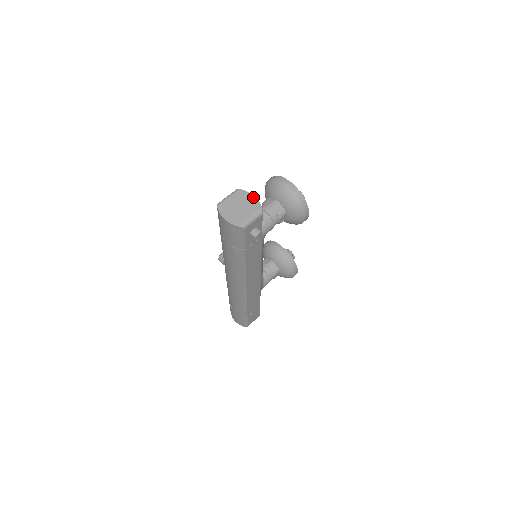
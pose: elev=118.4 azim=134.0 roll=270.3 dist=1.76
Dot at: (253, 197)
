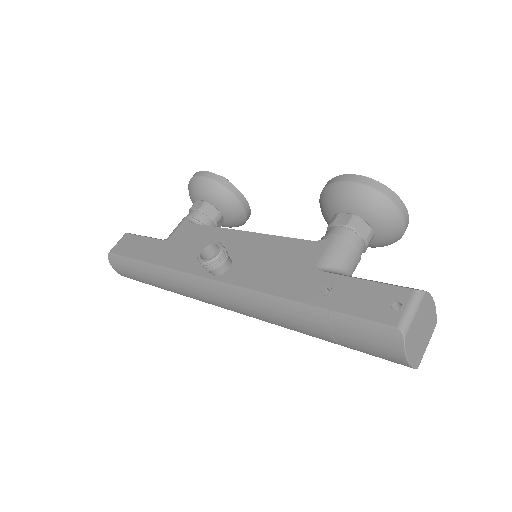
Dot at: (434, 305)
